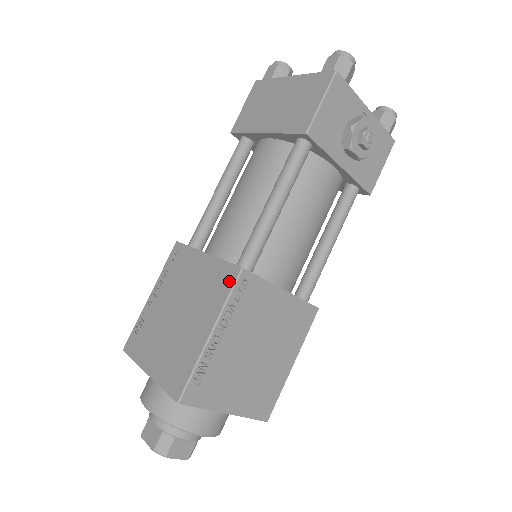
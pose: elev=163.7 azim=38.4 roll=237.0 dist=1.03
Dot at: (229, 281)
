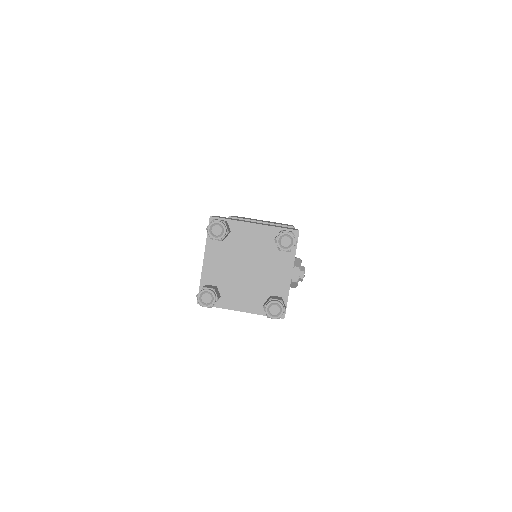
Dot at: occluded
